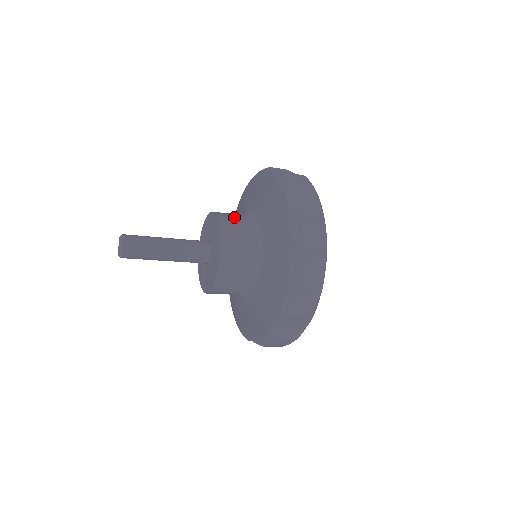
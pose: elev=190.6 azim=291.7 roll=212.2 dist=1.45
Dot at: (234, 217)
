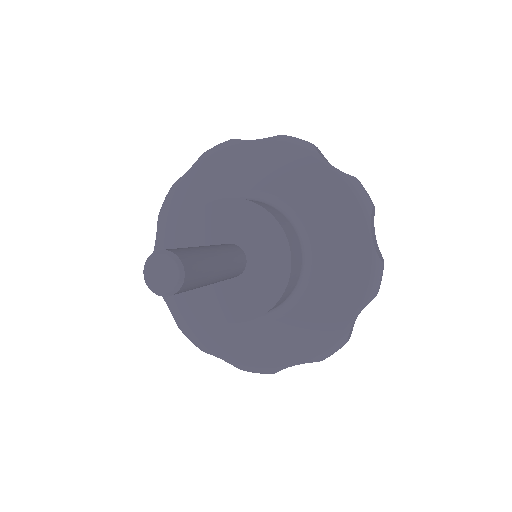
Dot at: (299, 262)
